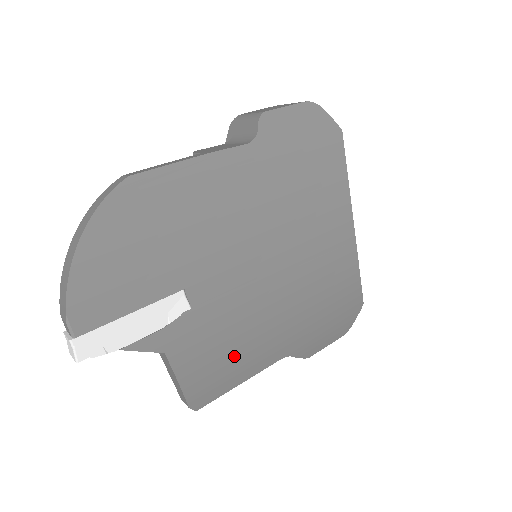
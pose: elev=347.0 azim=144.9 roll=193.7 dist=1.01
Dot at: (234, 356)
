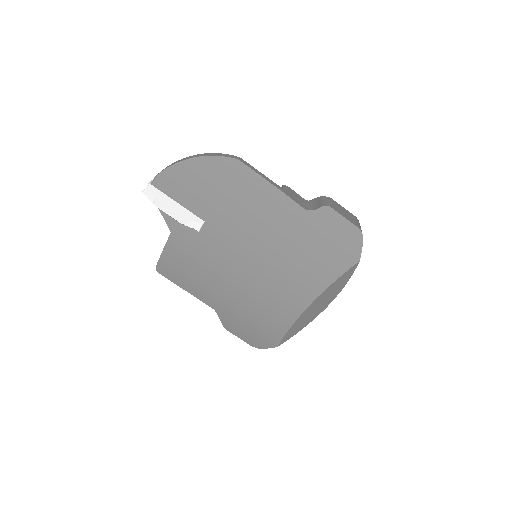
Dot at: (193, 274)
